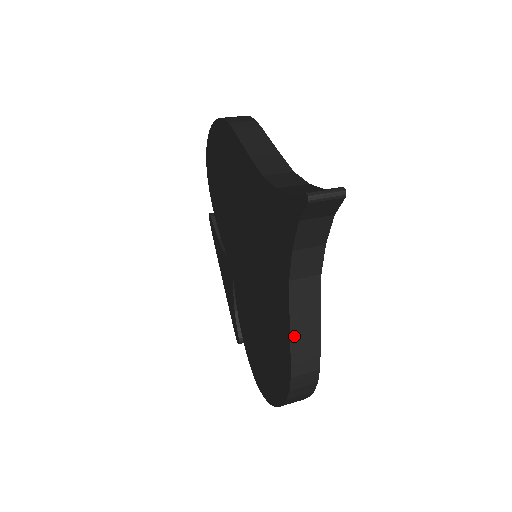
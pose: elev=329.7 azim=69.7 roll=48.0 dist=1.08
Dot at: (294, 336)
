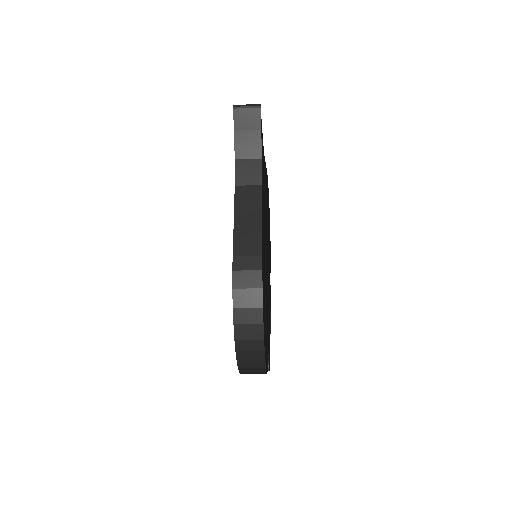
Dot at: (237, 231)
